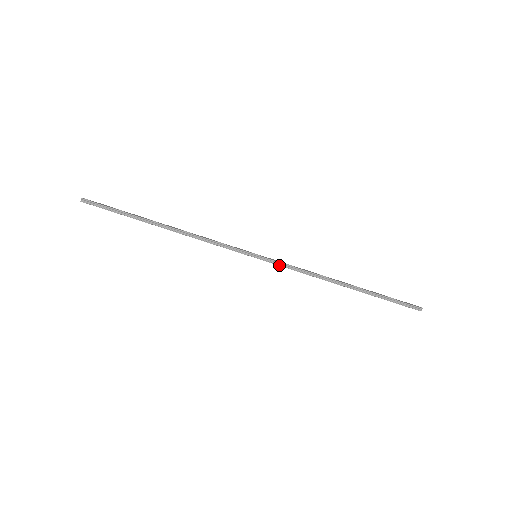
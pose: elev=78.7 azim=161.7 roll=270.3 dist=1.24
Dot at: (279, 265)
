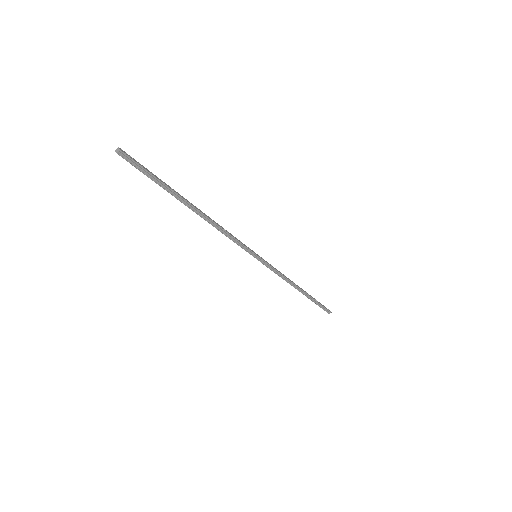
Dot at: (269, 268)
